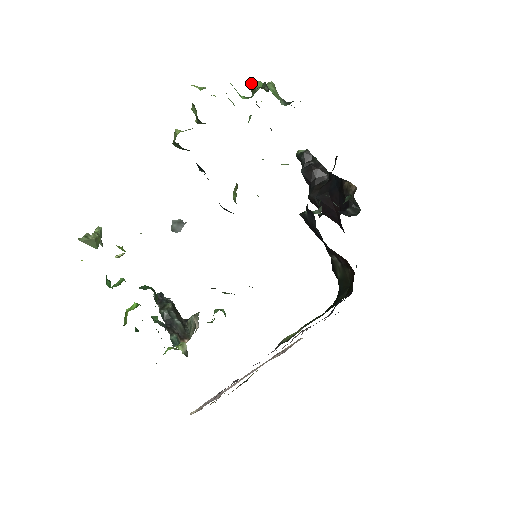
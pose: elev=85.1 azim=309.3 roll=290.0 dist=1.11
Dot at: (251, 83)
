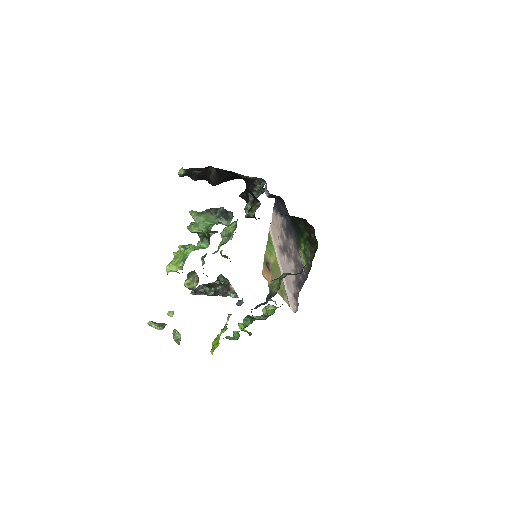
Dot at: (193, 232)
